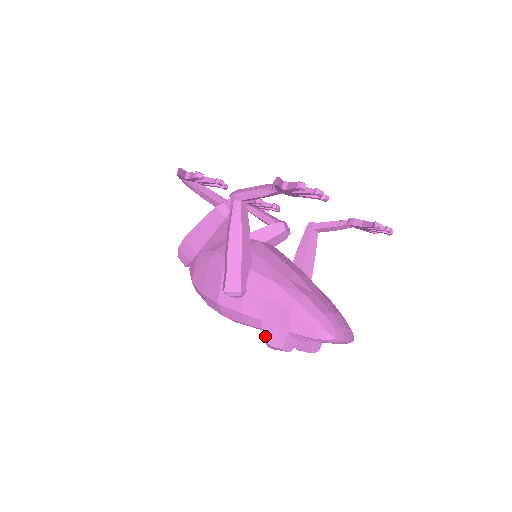
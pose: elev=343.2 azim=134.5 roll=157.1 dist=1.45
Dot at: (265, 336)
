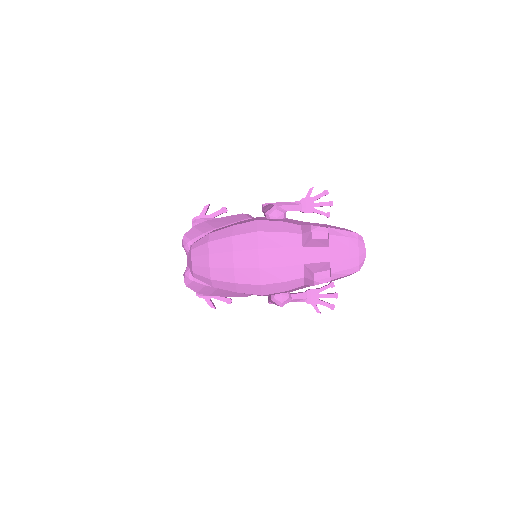
Dot at: (310, 225)
